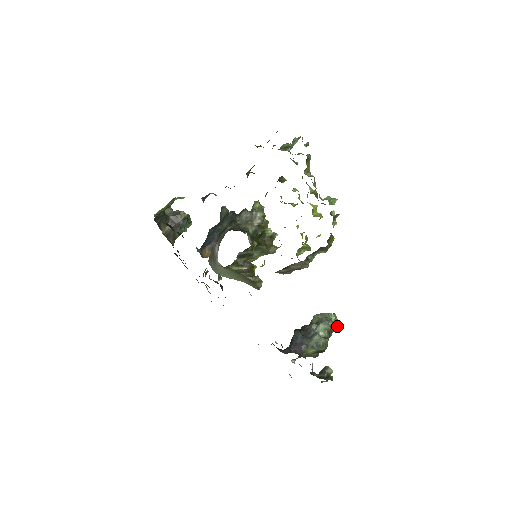
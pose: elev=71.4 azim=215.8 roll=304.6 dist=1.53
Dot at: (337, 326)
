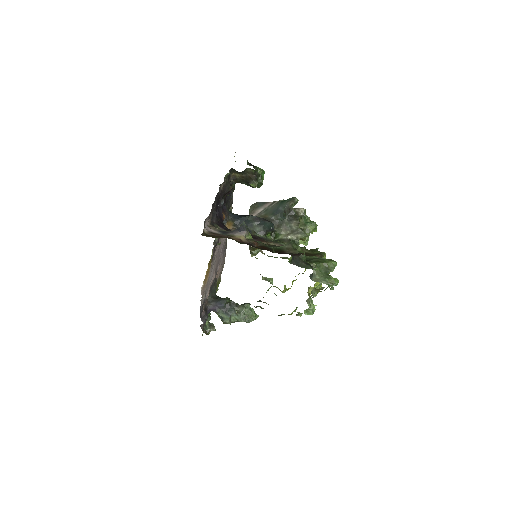
Dot at: (248, 322)
